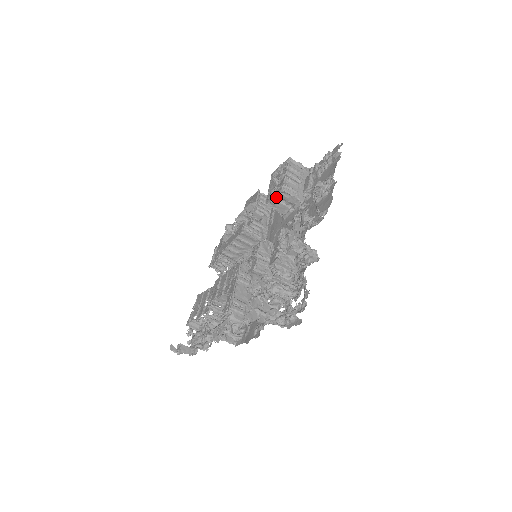
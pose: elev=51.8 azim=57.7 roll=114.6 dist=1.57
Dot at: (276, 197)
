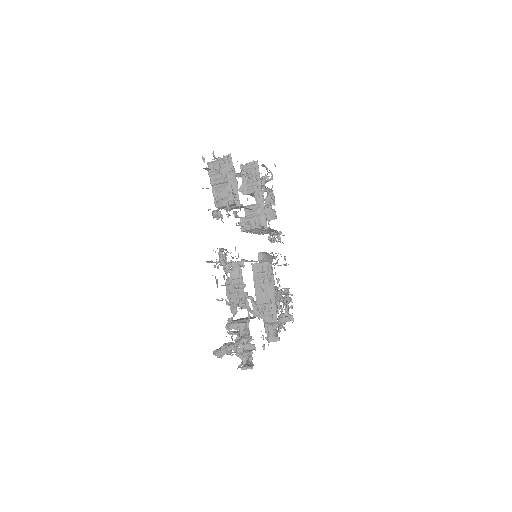
Dot at: (225, 207)
